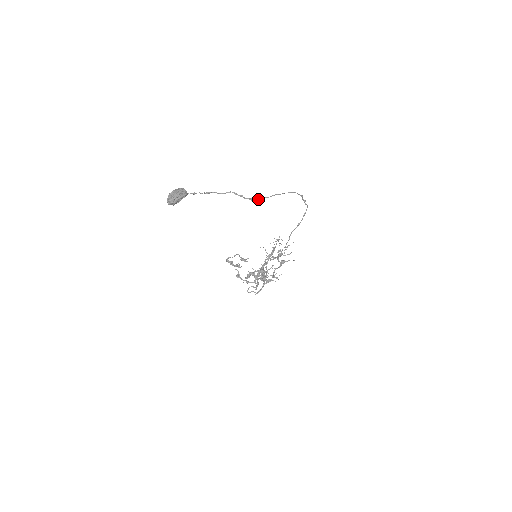
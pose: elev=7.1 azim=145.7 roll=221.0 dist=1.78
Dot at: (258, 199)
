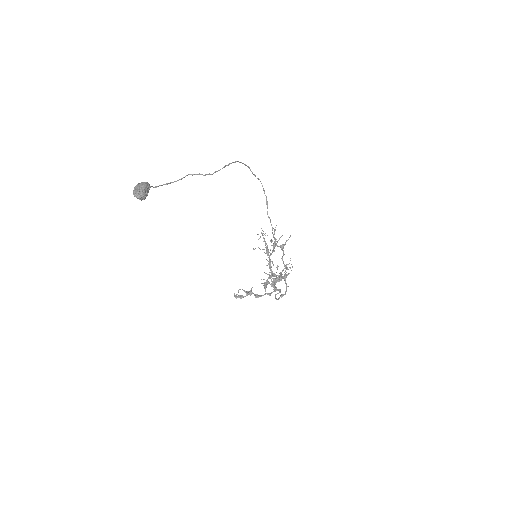
Dot at: (215, 172)
